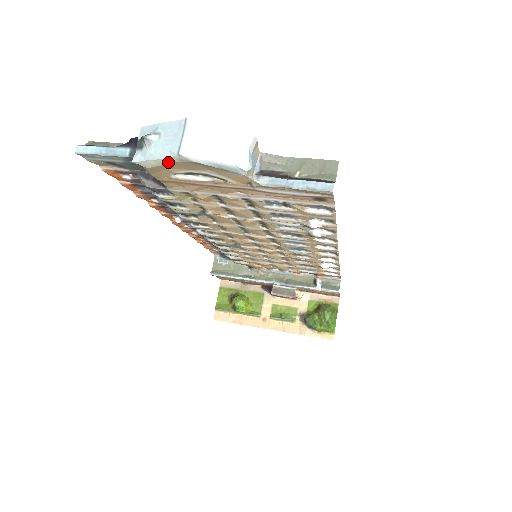
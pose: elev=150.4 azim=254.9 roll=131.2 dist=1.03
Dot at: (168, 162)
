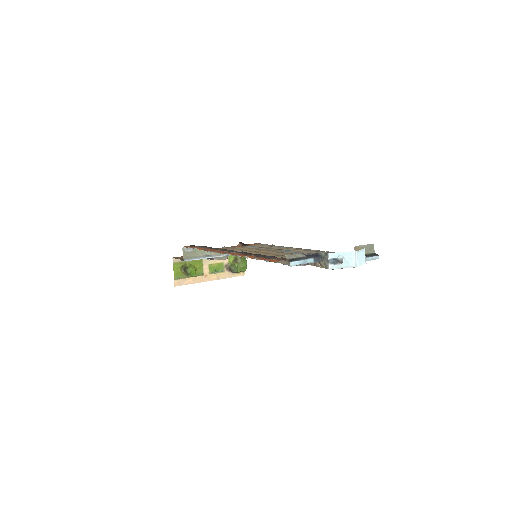
Dot at: occluded
